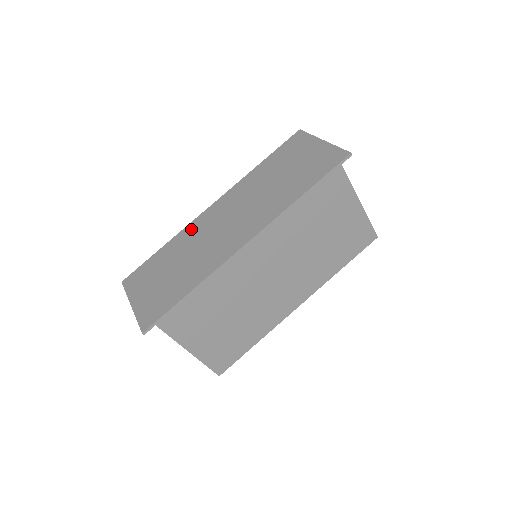
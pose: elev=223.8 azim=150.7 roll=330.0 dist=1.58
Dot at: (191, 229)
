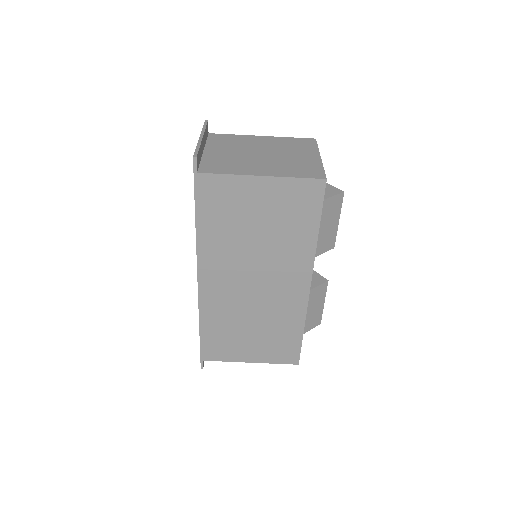
Dot at: occluded
